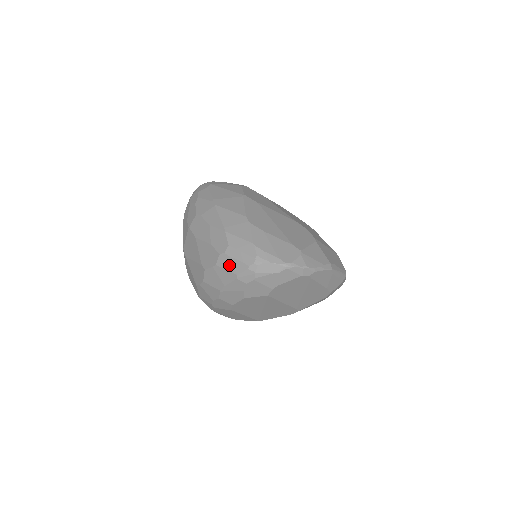
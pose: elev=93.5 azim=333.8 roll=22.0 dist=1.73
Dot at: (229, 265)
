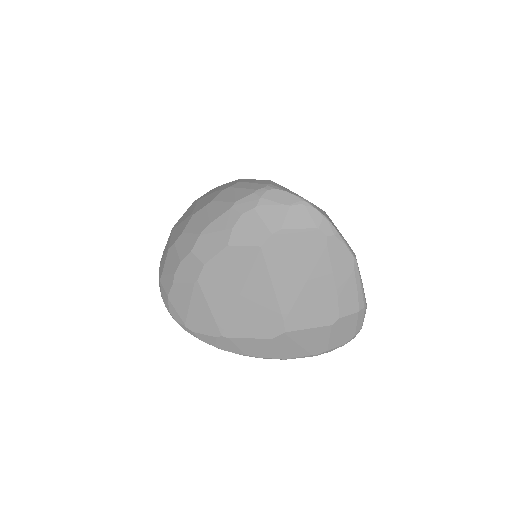
Dot at: (229, 196)
